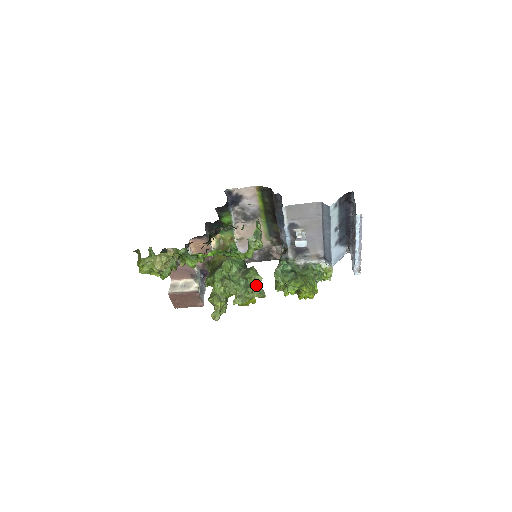
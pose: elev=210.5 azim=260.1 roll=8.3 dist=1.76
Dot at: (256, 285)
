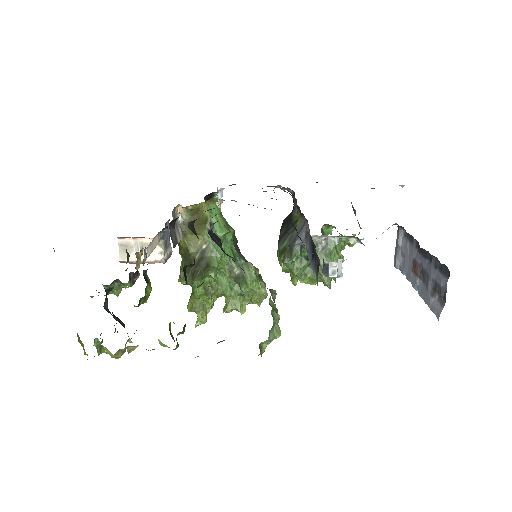
Dot at: occluded
